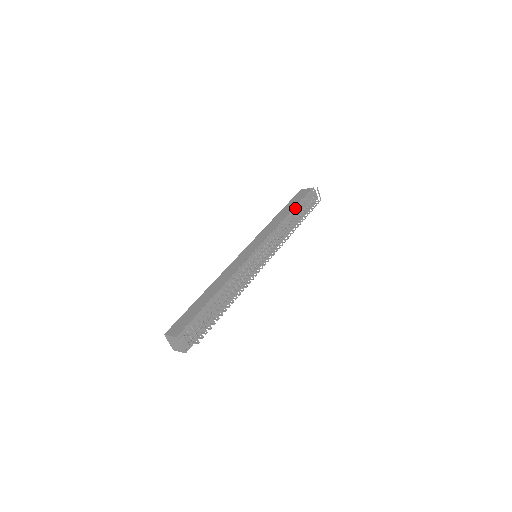
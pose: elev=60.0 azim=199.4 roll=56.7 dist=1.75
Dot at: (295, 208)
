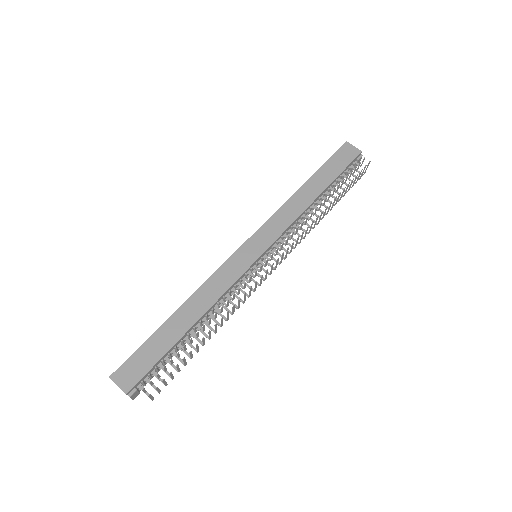
Dot at: occluded
